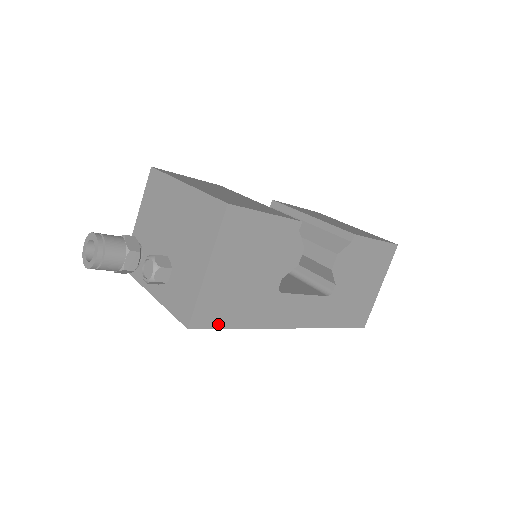
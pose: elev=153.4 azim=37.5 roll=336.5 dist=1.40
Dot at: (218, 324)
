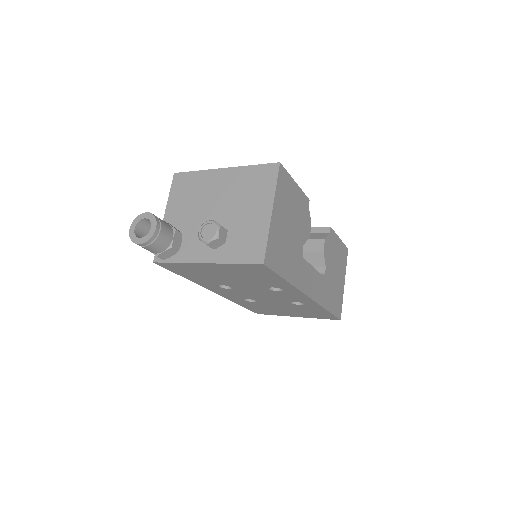
Dot at: (277, 269)
